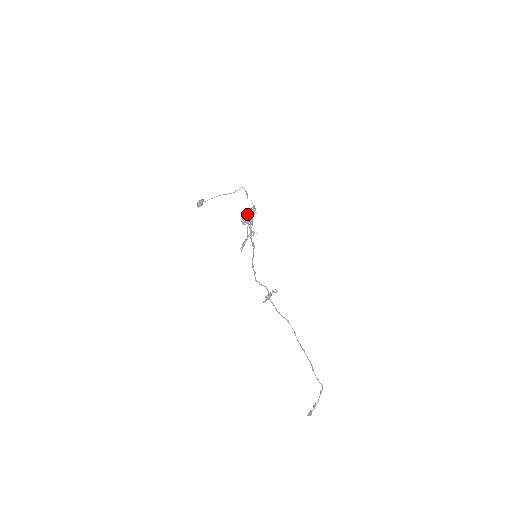
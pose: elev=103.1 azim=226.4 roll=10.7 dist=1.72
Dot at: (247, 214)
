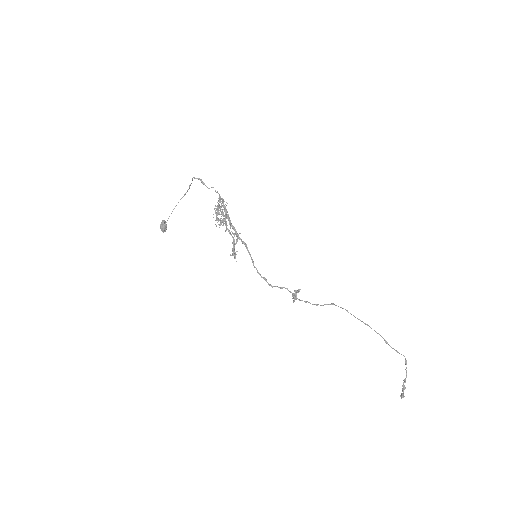
Dot at: occluded
